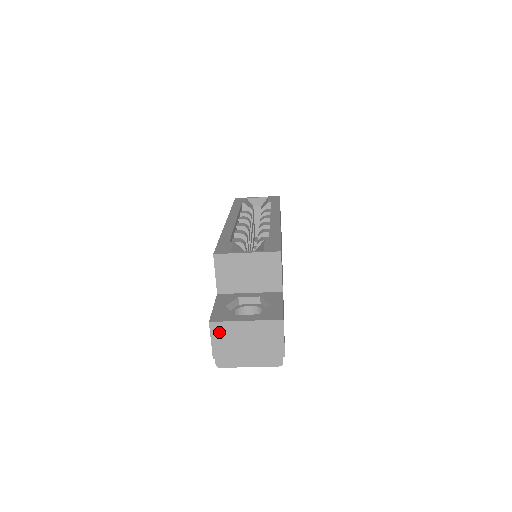
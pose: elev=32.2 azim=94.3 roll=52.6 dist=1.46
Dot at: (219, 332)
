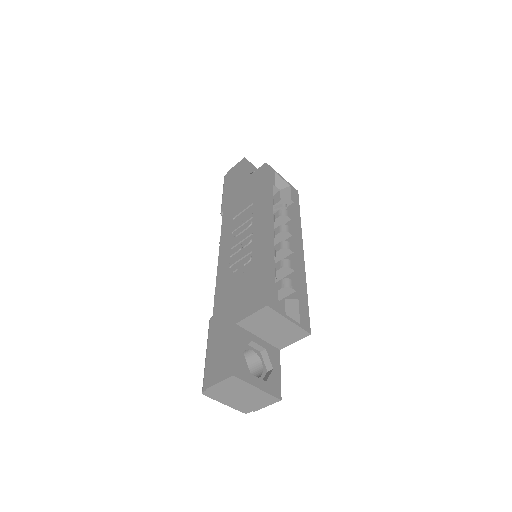
Dot at: (232, 383)
